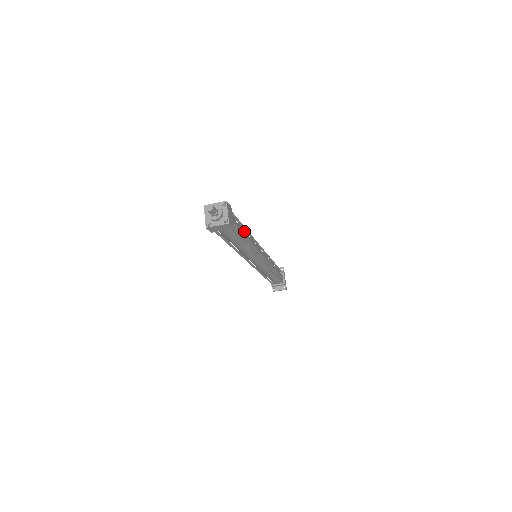
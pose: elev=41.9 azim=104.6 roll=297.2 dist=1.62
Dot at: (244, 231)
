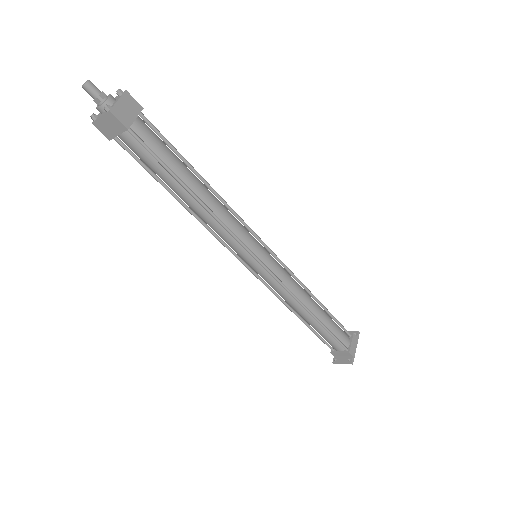
Dot at: (190, 173)
